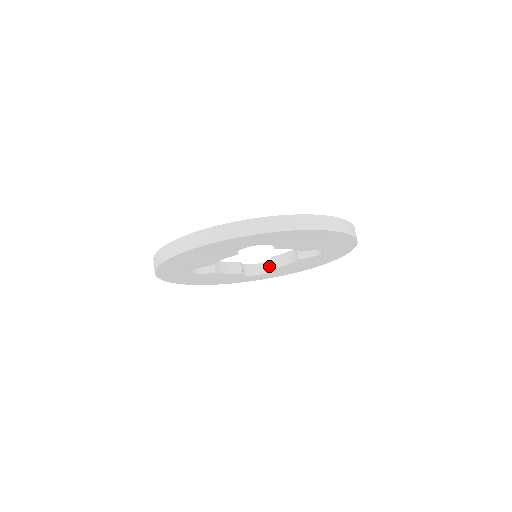
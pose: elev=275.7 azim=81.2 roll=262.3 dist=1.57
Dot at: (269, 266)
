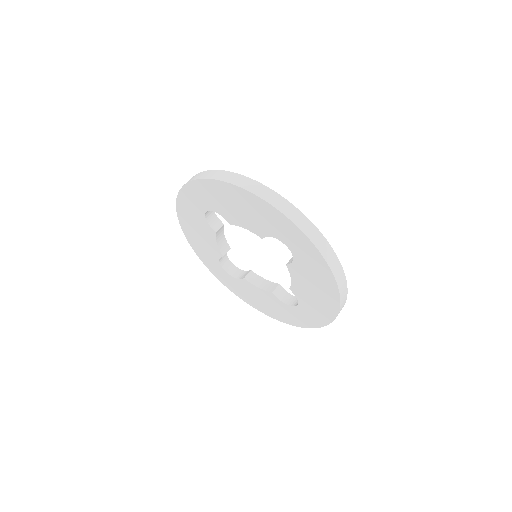
Dot at: (240, 274)
